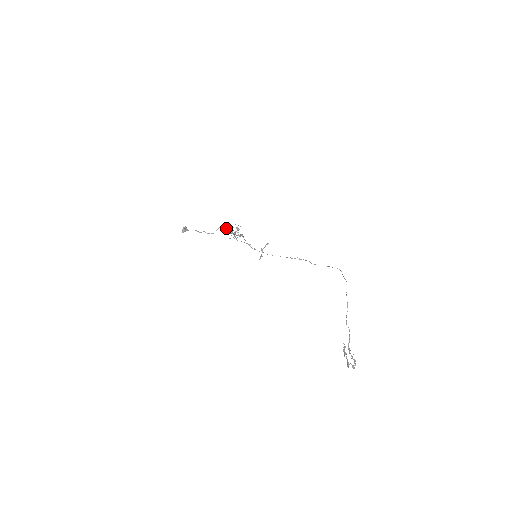
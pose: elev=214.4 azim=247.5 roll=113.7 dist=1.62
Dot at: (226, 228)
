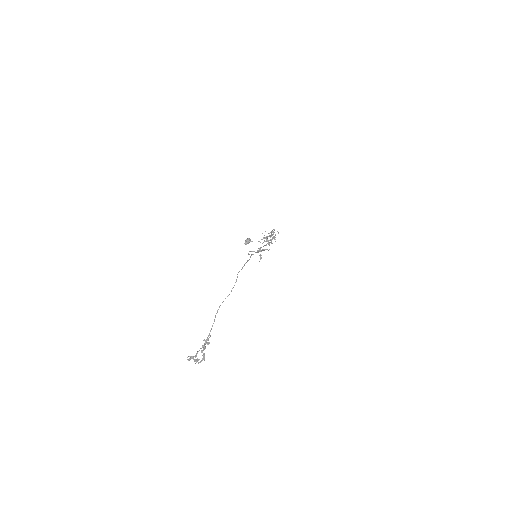
Dot at: (272, 234)
